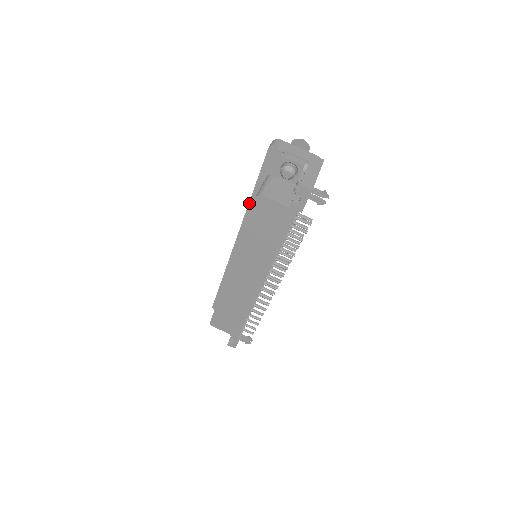
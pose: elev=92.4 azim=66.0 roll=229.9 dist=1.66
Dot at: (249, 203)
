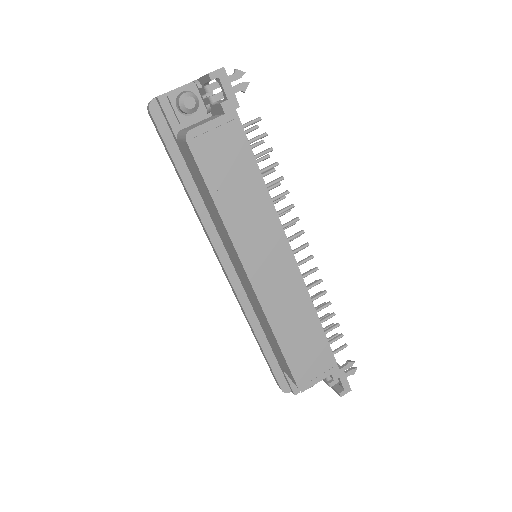
Dot at: (192, 201)
